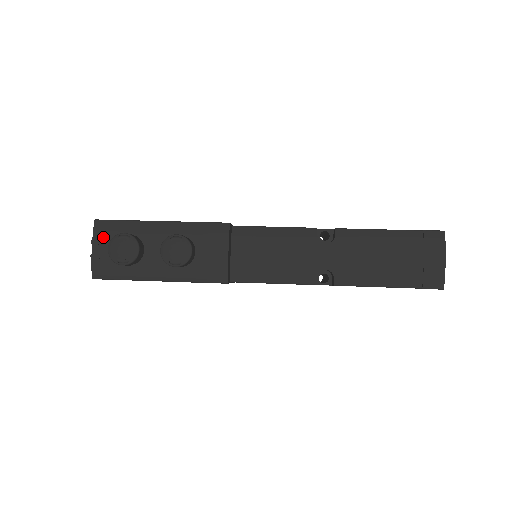
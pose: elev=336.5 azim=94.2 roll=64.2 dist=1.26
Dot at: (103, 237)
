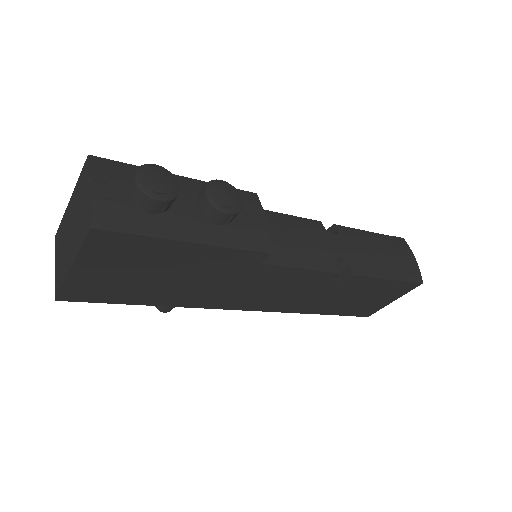
Dot at: (107, 175)
